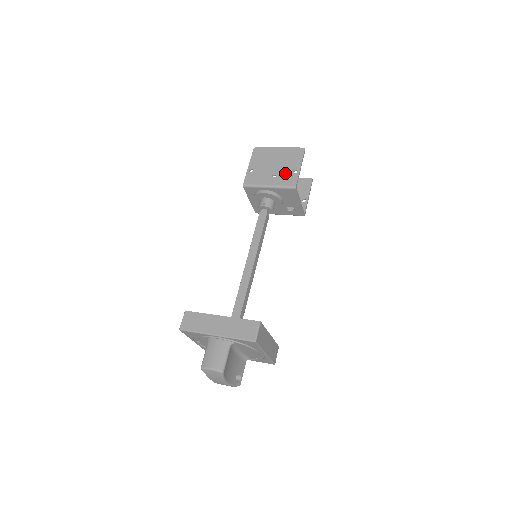
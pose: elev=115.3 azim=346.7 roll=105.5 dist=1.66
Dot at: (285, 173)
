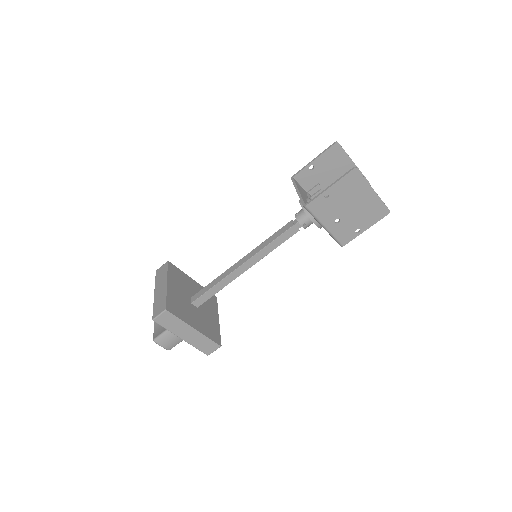
Dot at: (349, 226)
